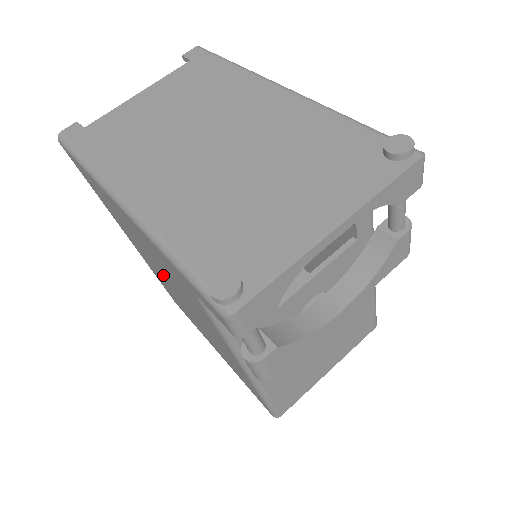
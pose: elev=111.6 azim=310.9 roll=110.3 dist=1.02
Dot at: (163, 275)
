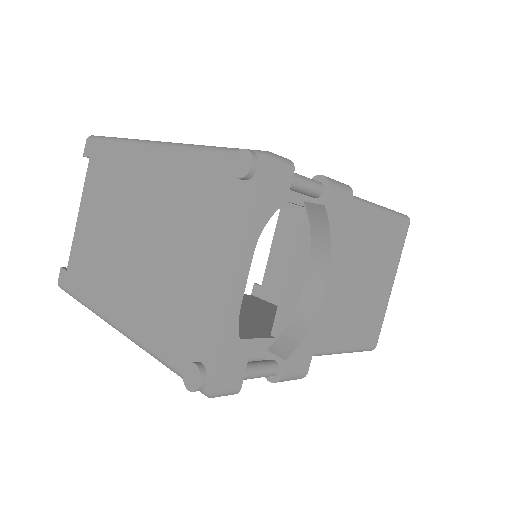
Dot at: occluded
